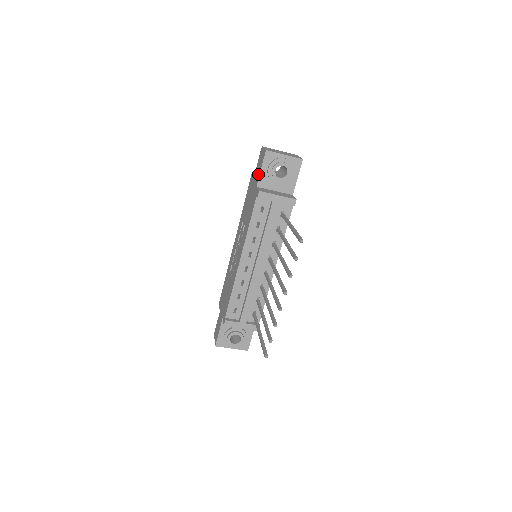
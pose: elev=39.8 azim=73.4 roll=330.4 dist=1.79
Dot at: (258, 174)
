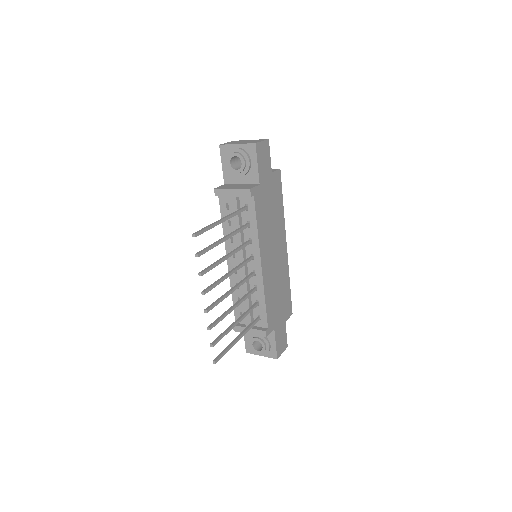
Dot at: occluded
